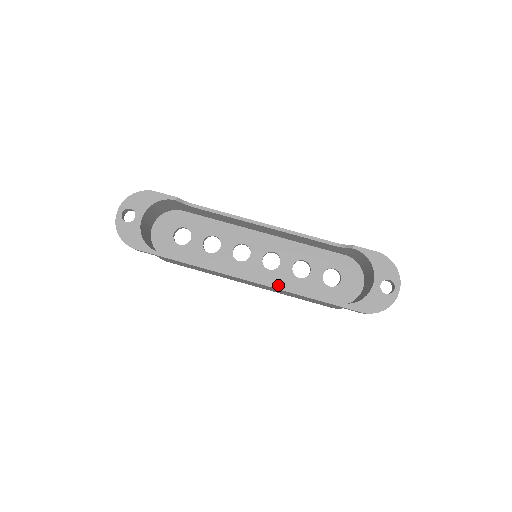
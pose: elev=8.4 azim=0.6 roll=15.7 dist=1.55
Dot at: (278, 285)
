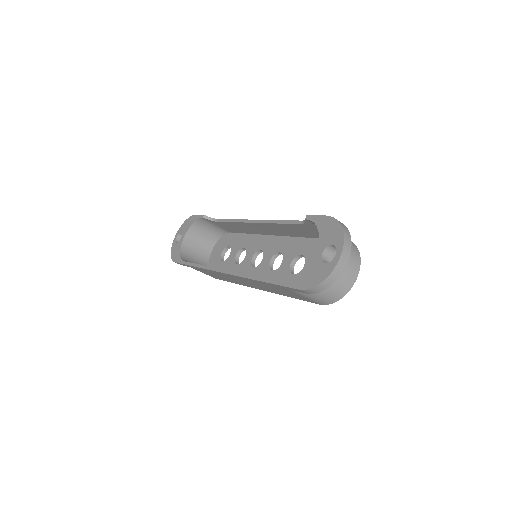
Dot at: occluded
